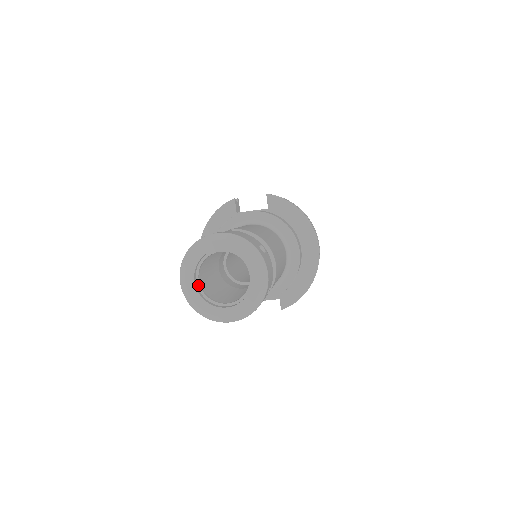
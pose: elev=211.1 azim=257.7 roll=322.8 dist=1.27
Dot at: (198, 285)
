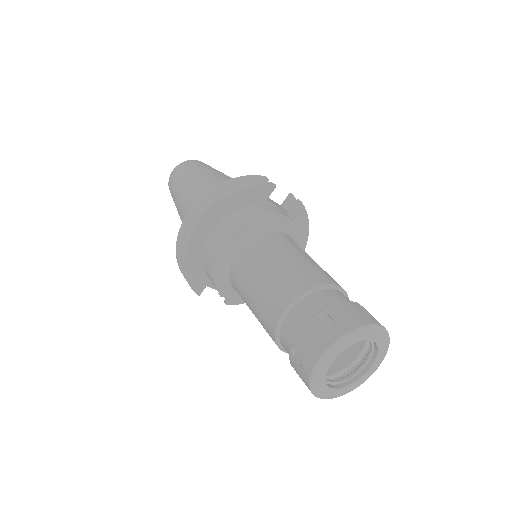
Dot at: (329, 360)
